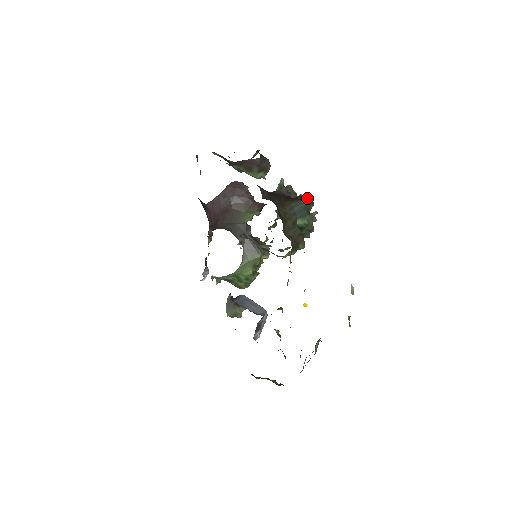
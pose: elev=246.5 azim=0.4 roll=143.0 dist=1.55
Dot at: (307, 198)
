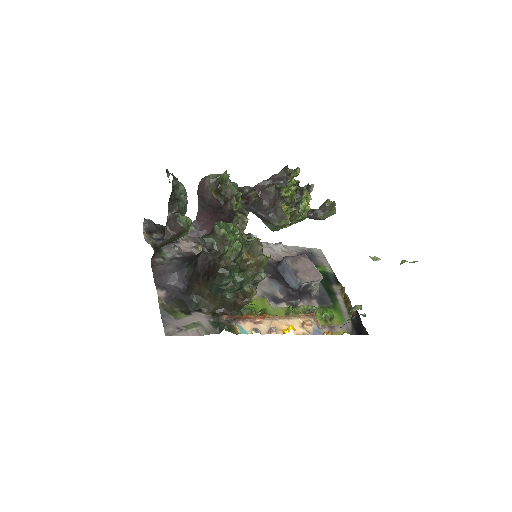
Dot at: (216, 274)
